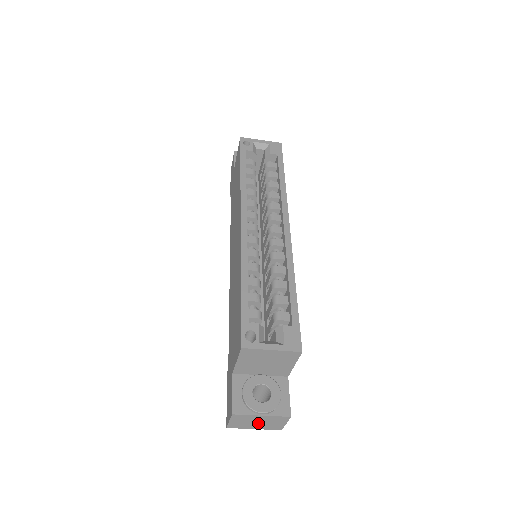
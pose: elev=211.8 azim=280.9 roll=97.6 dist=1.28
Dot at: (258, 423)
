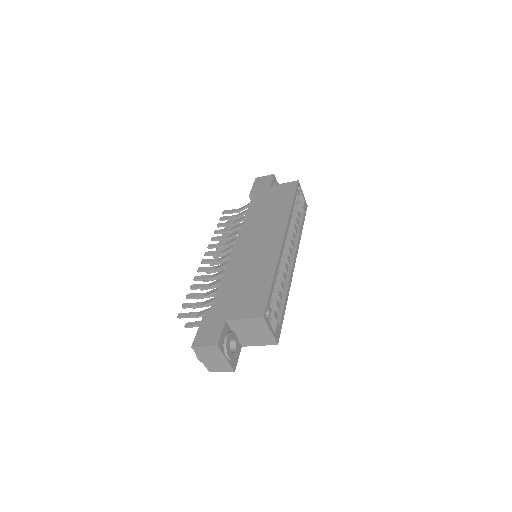
Dot at: (212, 360)
